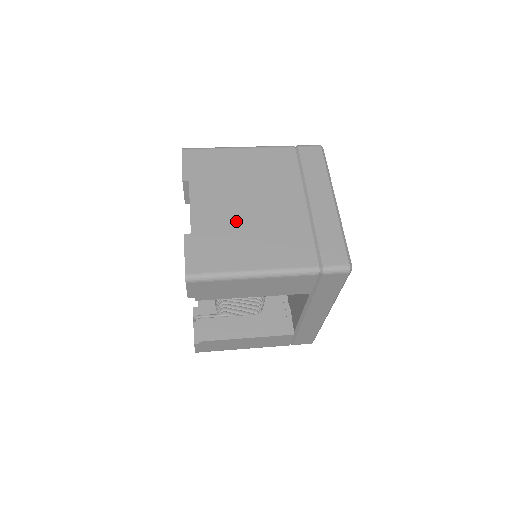
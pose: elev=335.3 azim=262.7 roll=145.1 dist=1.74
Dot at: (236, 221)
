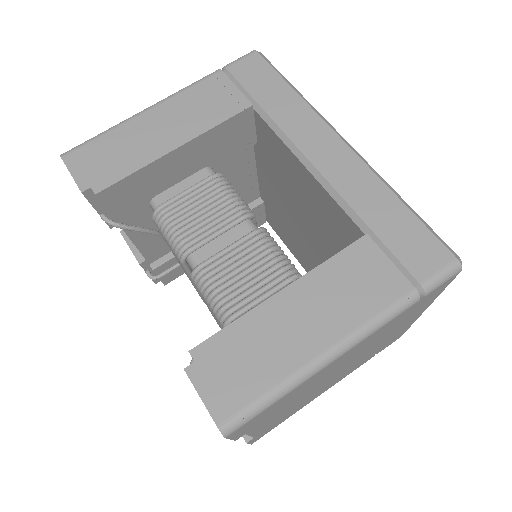
Dot at: occluded
